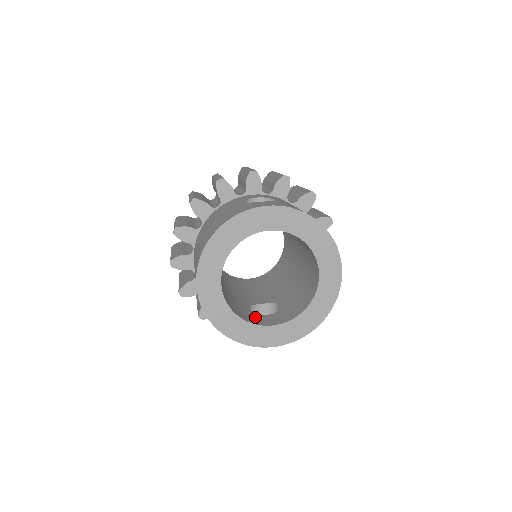
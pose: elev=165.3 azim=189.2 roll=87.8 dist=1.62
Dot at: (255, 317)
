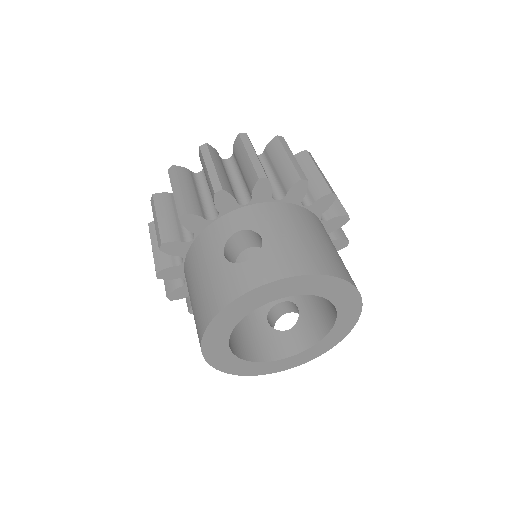
Dot at: (277, 341)
